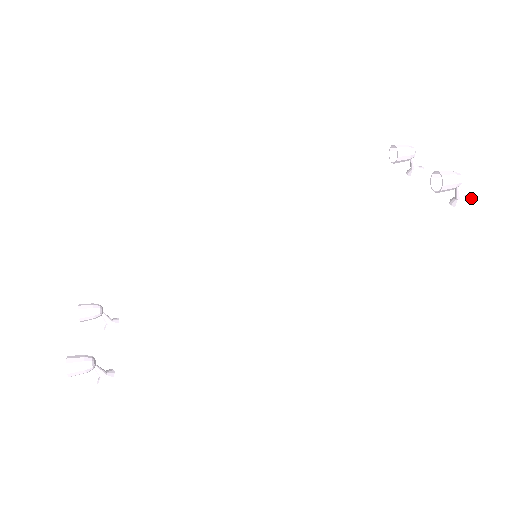
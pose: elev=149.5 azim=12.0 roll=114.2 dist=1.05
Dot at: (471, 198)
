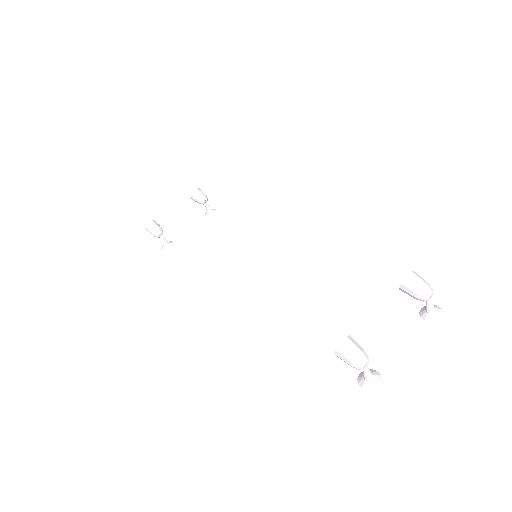
Dot at: (373, 388)
